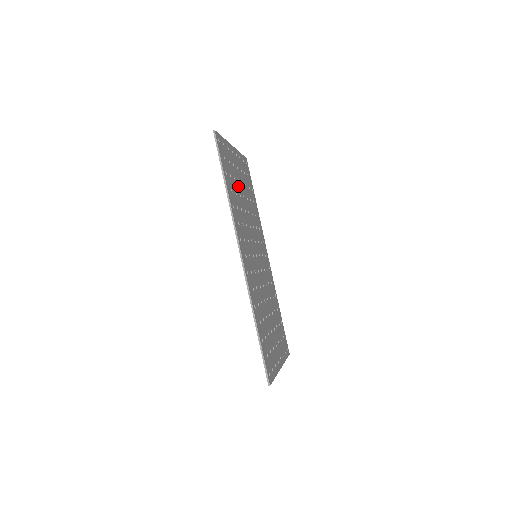
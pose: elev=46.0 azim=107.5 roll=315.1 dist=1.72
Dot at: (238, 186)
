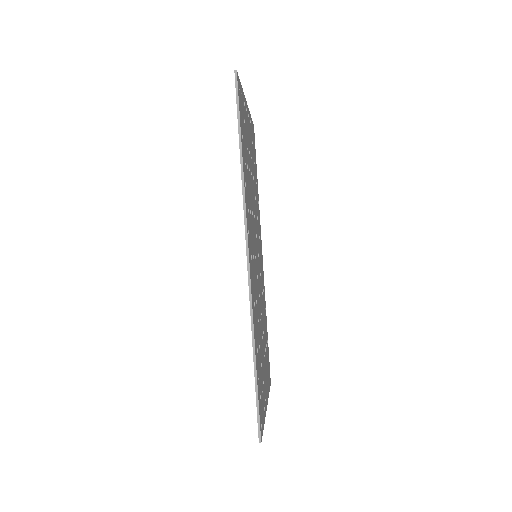
Dot at: (248, 158)
